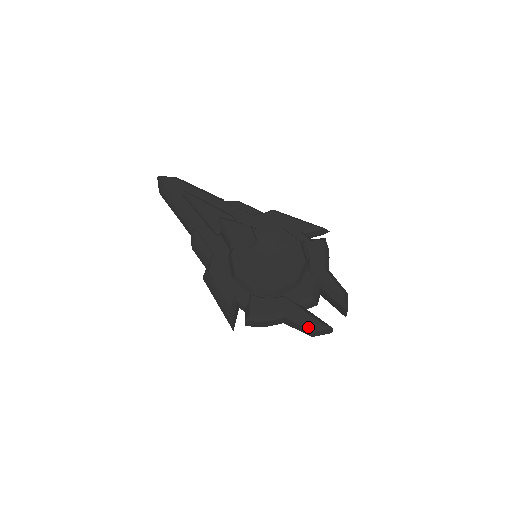
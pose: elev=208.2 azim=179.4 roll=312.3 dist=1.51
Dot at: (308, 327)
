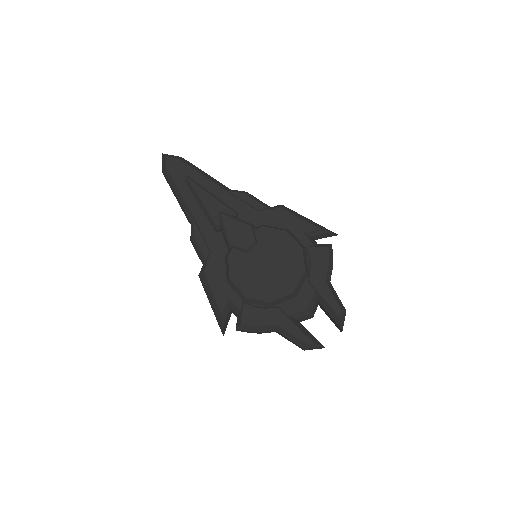
Dot at: (298, 343)
